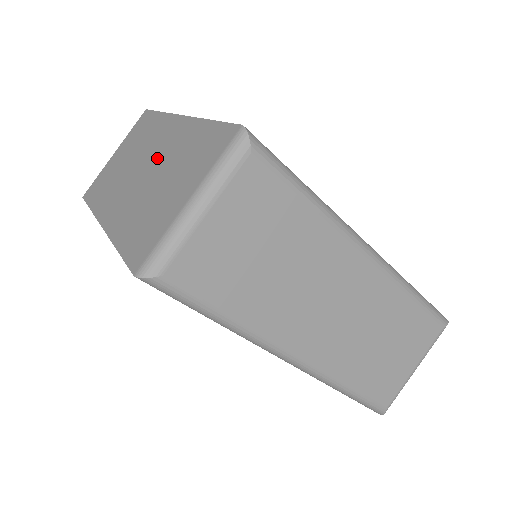
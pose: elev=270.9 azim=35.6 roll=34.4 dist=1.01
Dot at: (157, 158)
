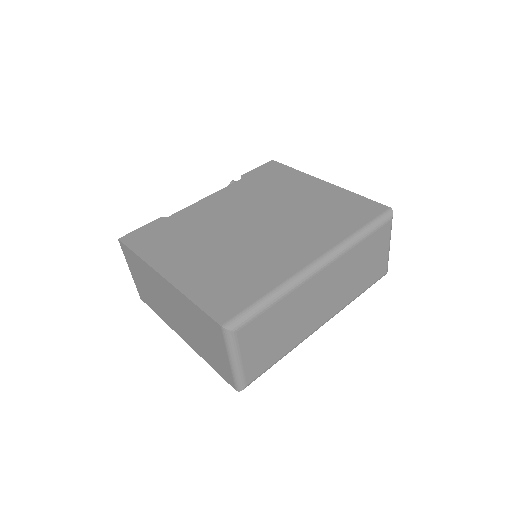
Dot at: (177, 308)
